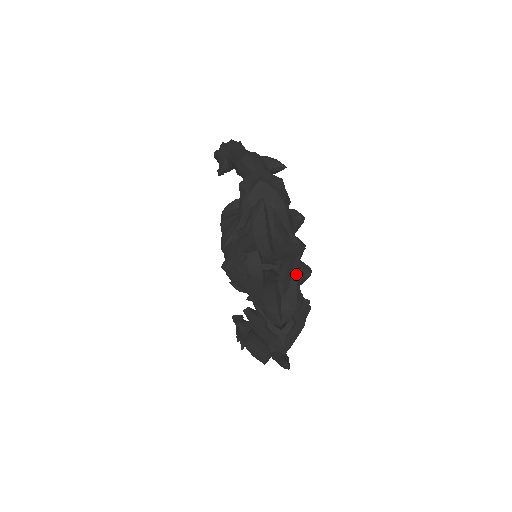
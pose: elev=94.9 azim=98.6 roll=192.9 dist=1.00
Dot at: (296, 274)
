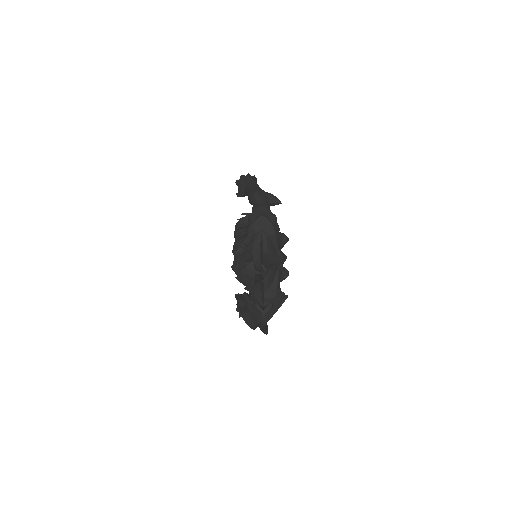
Dot at: (278, 275)
